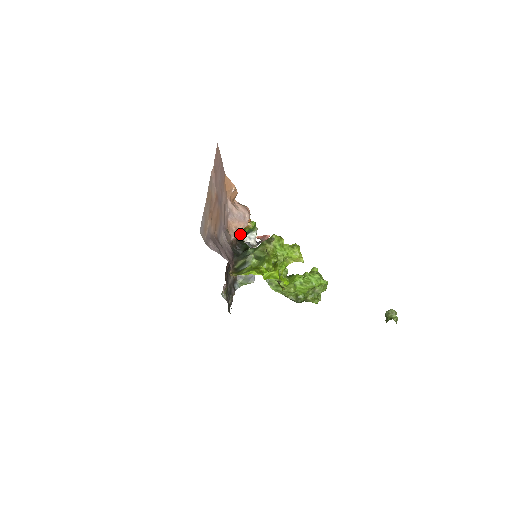
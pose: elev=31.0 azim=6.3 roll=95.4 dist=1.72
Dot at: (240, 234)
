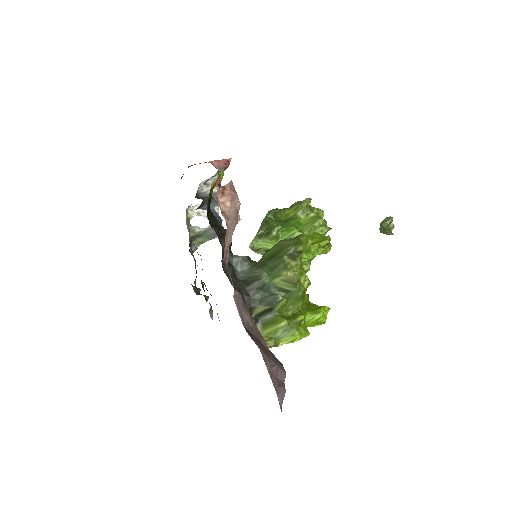
Dot at: (207, 208)
